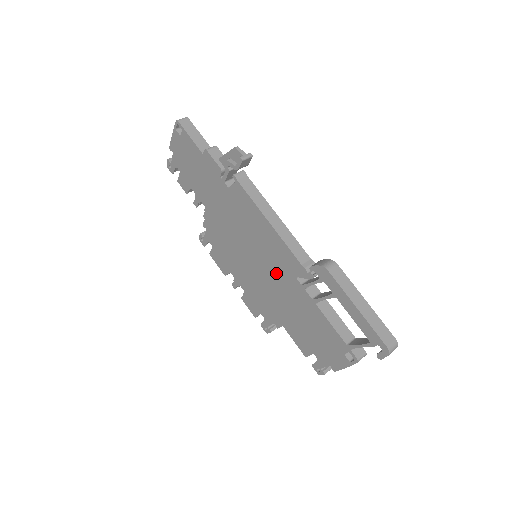
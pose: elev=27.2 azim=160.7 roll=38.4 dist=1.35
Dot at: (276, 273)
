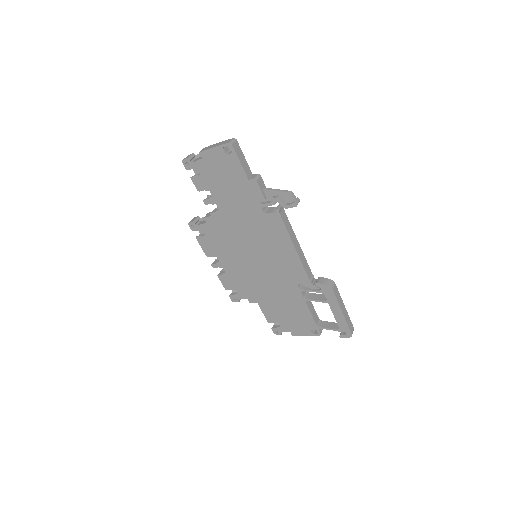
Dot at: (277, 275)
